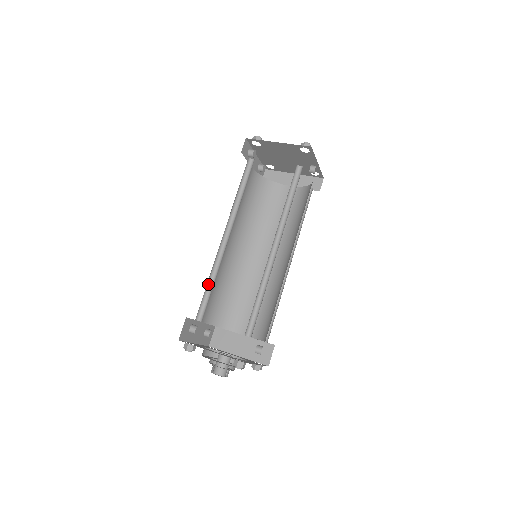
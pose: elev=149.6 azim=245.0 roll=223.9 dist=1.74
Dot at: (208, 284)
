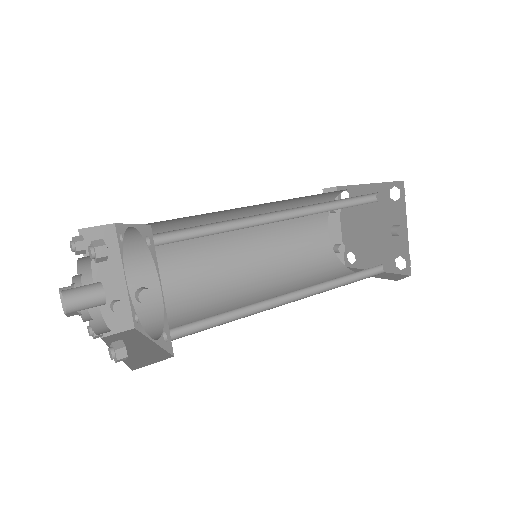
Dot at: occluded
